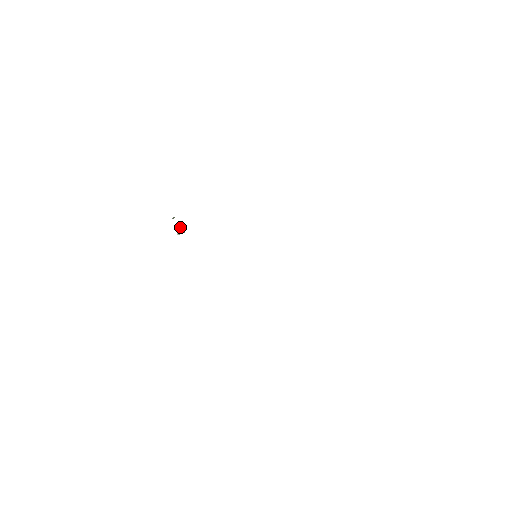
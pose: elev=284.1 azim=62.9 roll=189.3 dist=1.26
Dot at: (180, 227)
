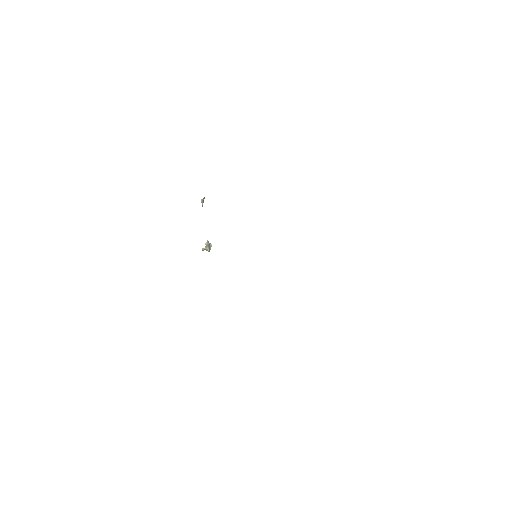
Dot at: (208, 243)
